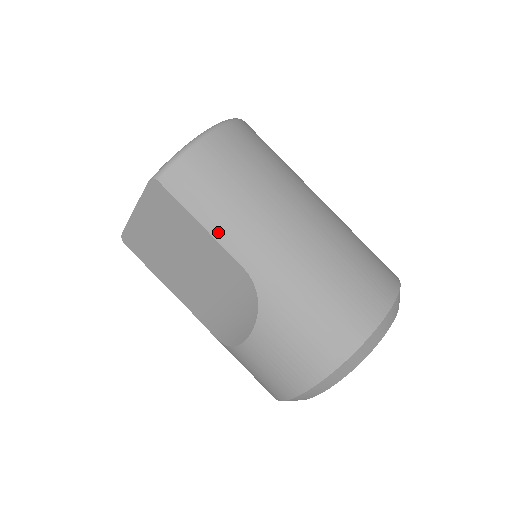
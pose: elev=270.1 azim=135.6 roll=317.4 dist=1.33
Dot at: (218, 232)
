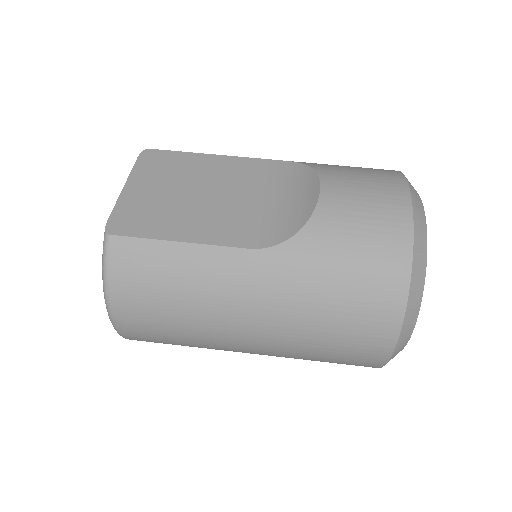
Dot at: occluded
